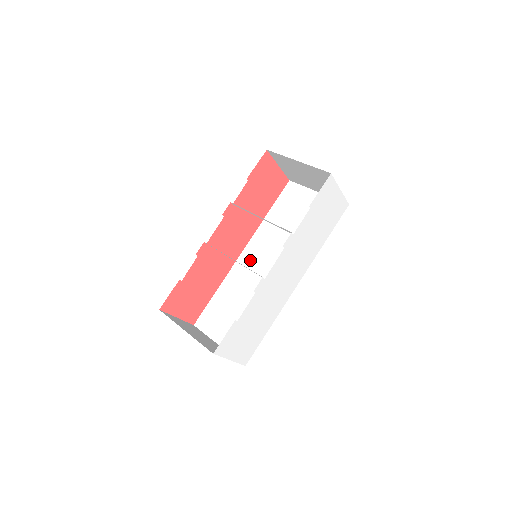
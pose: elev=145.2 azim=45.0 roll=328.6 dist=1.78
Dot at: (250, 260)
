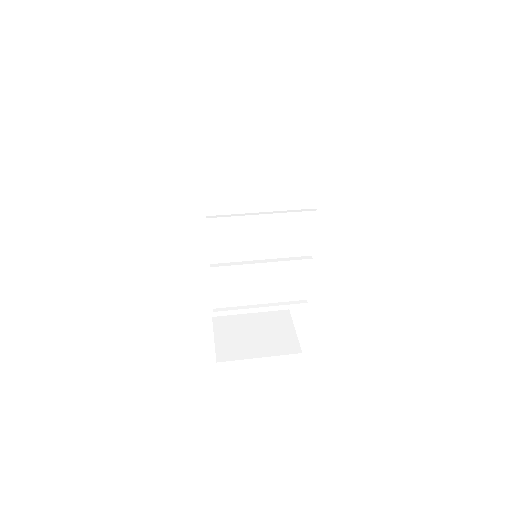
Dot at: (224, 242)
